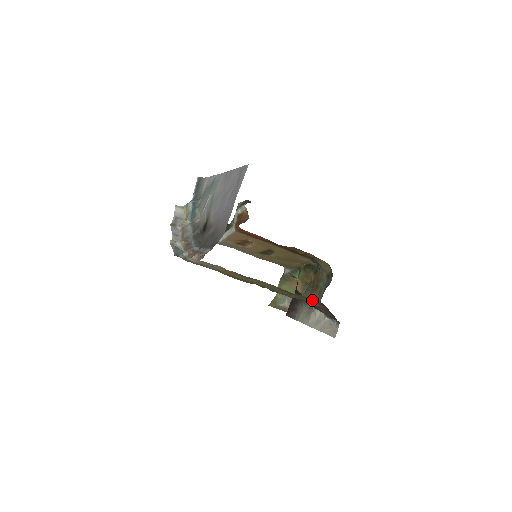
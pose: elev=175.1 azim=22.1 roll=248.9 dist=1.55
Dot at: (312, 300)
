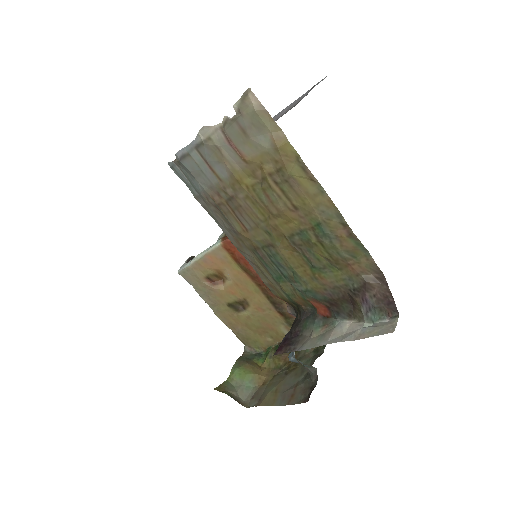
Dot at: (371, 261)
